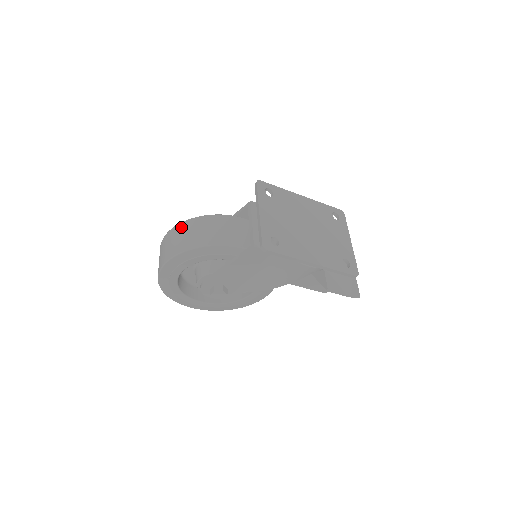
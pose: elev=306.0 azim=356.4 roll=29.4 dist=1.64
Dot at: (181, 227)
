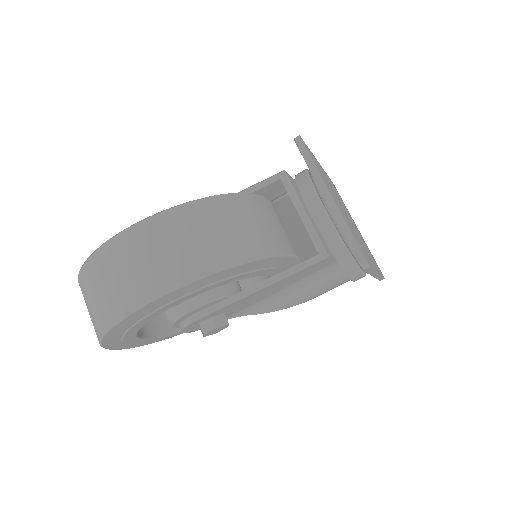
Dot at: (180, 217)
